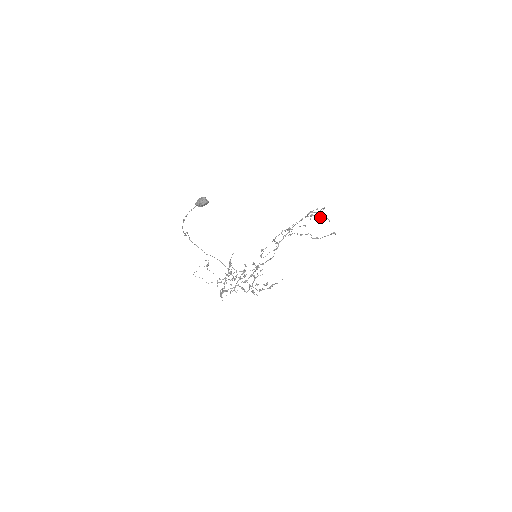
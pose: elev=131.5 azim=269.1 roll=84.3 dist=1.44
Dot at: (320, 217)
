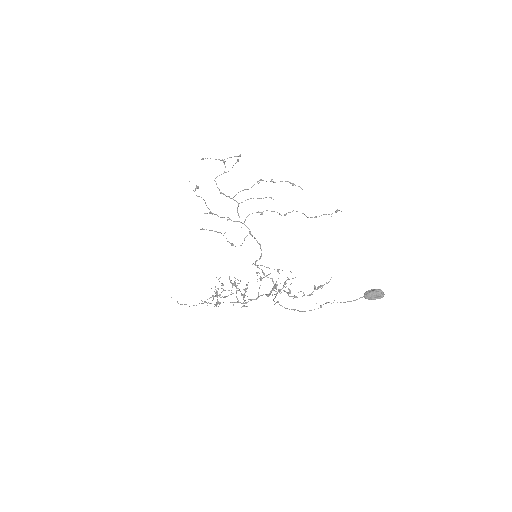
Dot at: occluded
